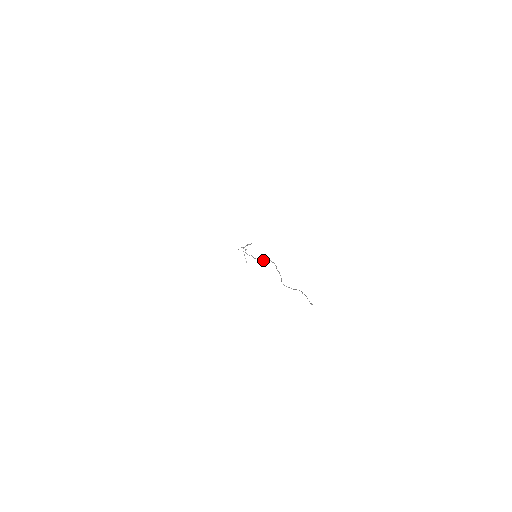
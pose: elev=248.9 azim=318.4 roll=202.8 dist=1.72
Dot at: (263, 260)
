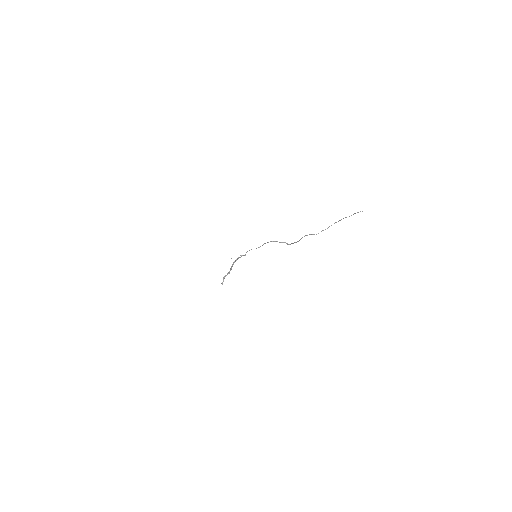
Dot at: occluded
